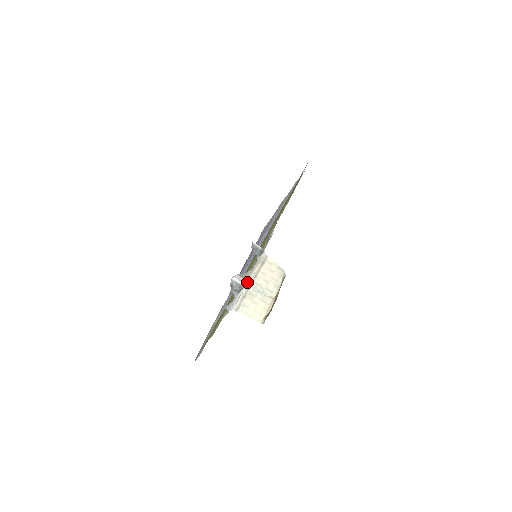
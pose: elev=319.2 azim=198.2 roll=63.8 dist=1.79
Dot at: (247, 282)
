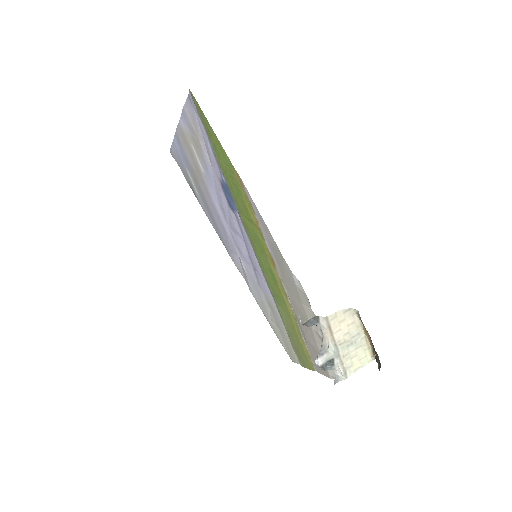
Dot at: (332, 353)
